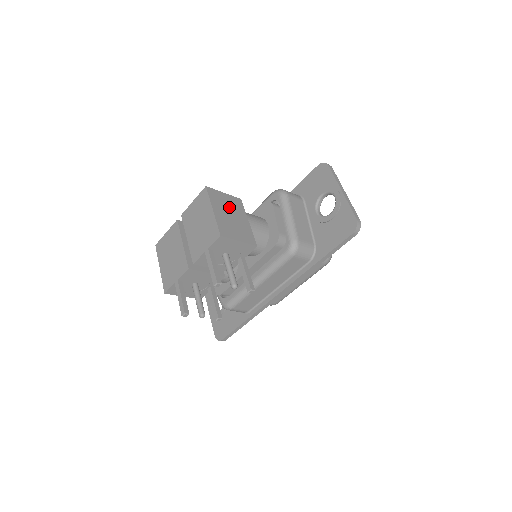
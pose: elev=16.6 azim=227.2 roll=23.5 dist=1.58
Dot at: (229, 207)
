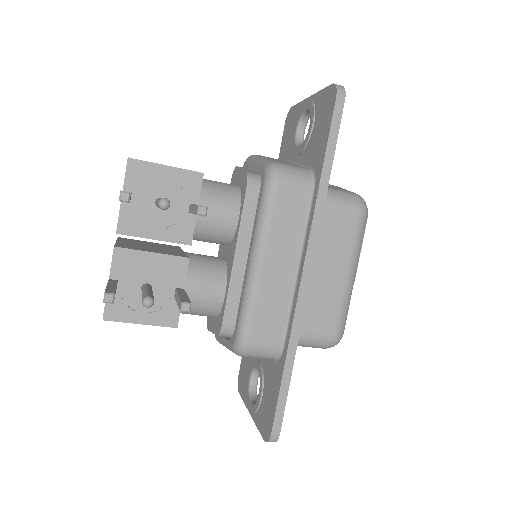
Dot at: occluded
